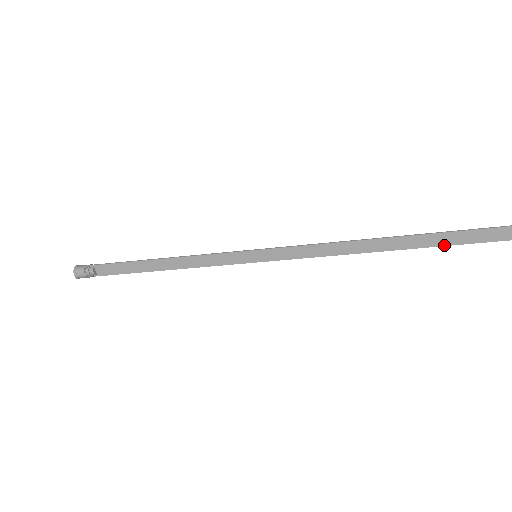
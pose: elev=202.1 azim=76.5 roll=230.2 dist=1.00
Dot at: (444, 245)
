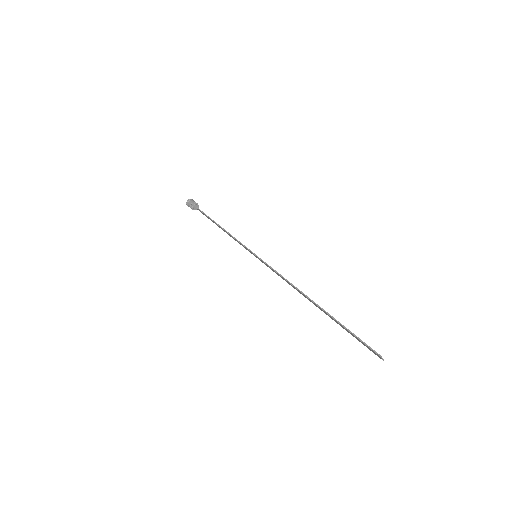
Dot at: (342, 327)
